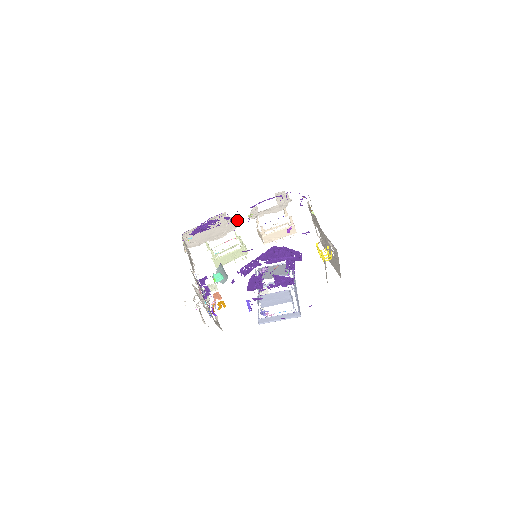
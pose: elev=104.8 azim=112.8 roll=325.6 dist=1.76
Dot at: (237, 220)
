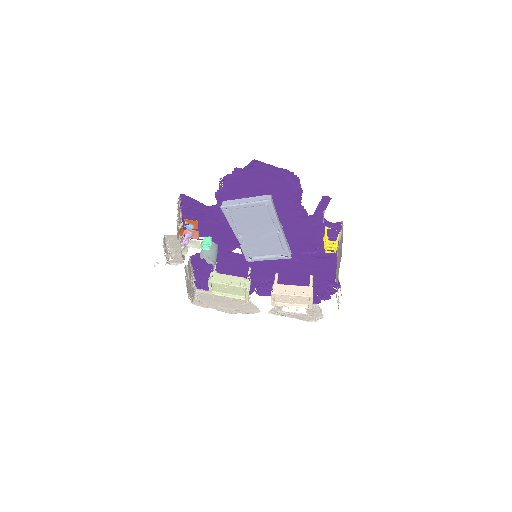
Dot at: (256, 308)
